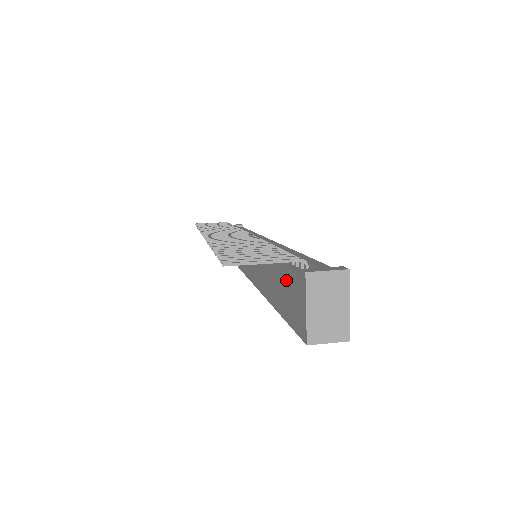
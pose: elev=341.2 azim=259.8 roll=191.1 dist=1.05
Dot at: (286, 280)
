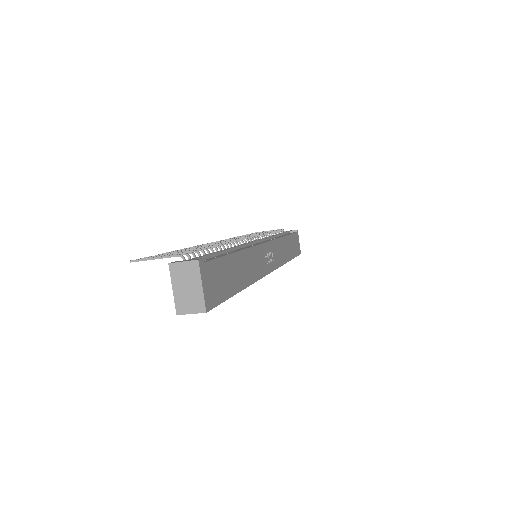
Dot at: occluded
